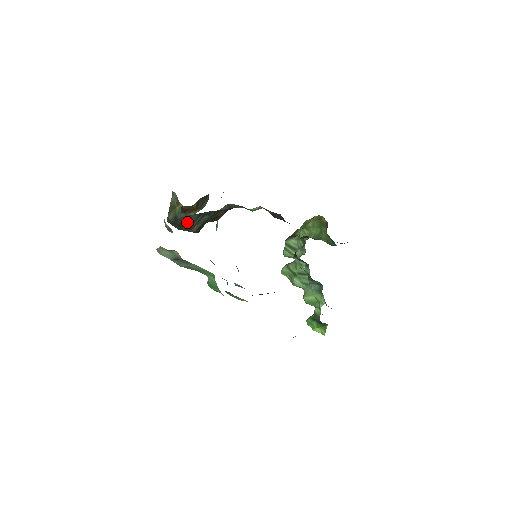
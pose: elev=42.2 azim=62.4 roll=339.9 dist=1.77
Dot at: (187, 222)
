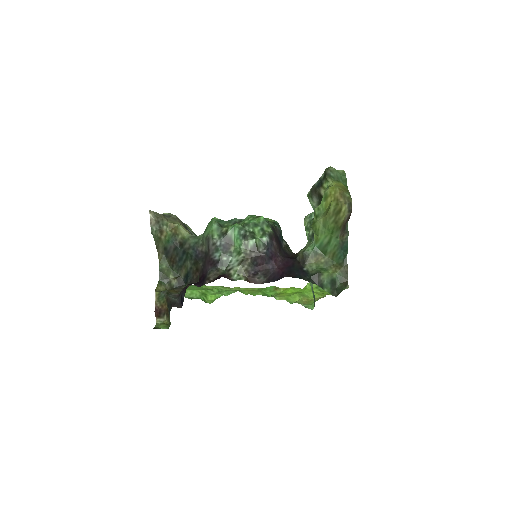
Dot at: (176, 257)
